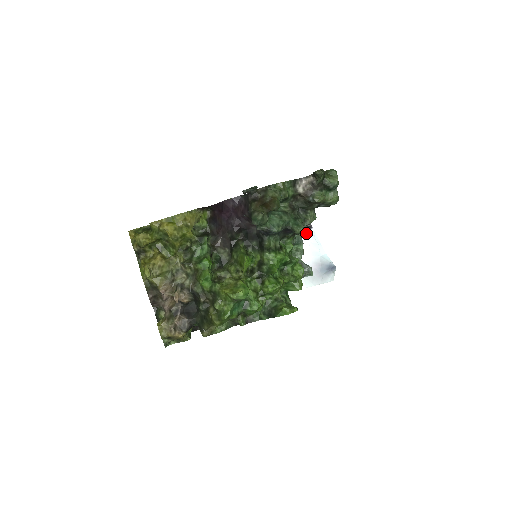
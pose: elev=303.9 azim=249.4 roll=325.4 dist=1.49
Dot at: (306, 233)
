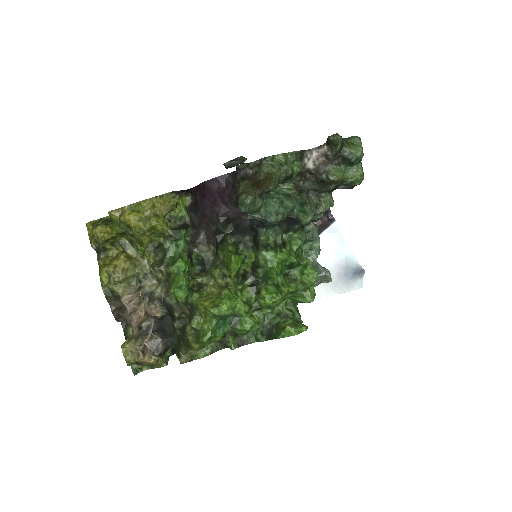
Dot at: (327, 227)
